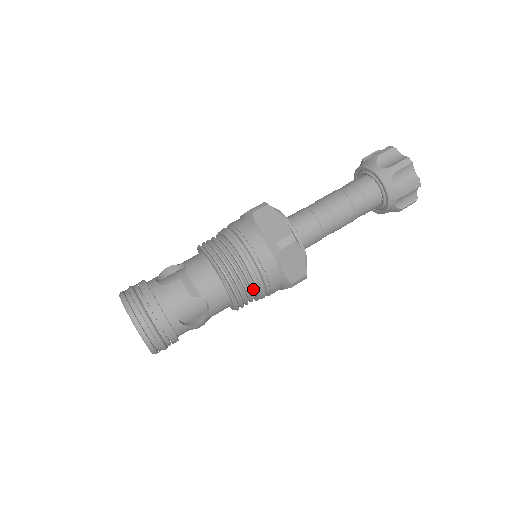
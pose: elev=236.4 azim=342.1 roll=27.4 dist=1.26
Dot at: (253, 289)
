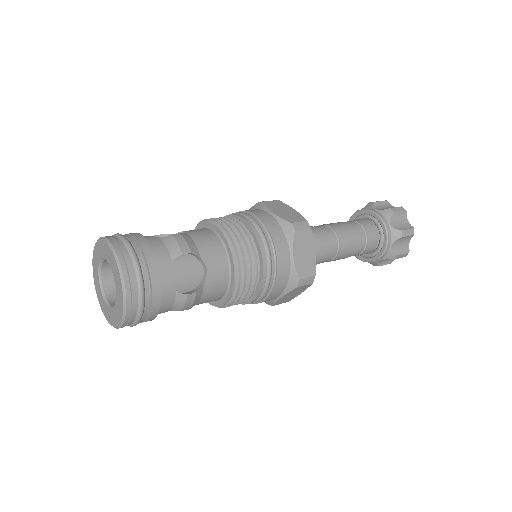
Dot at: (258, 272)
